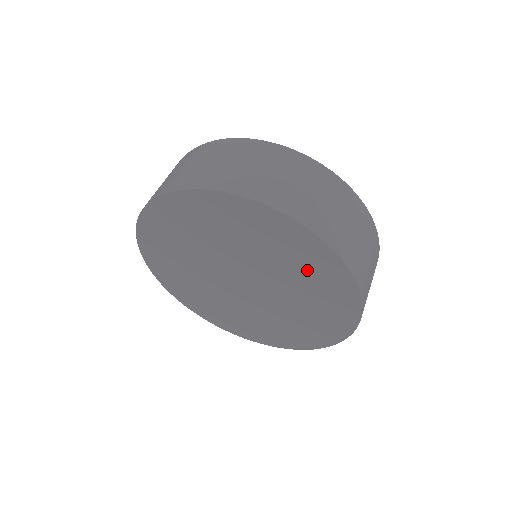
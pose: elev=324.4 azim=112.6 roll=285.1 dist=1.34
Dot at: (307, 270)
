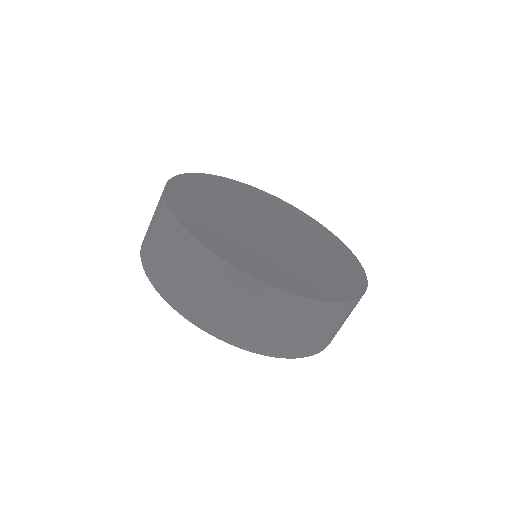
Dot at: occluded
